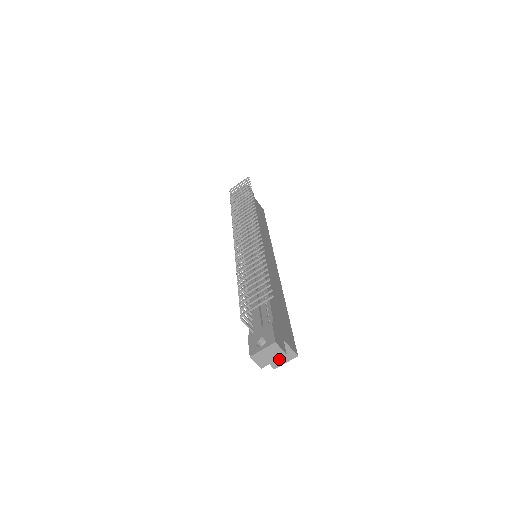
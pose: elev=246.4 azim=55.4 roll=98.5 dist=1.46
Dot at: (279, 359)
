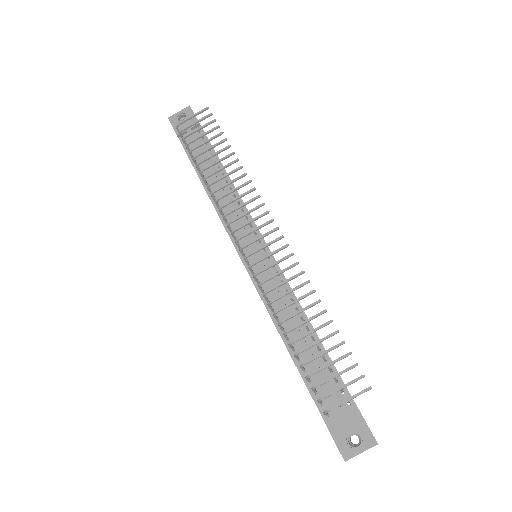
Dot at: occluded
